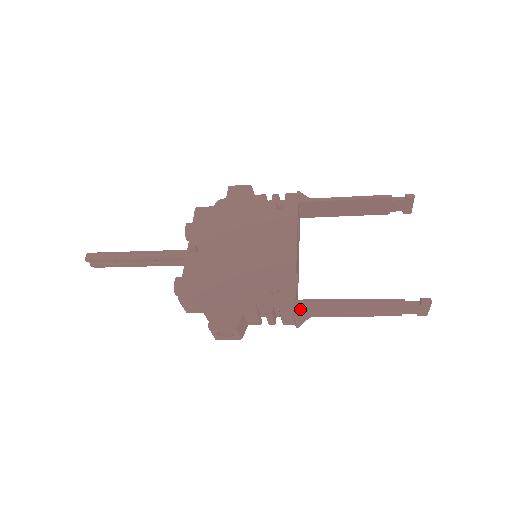
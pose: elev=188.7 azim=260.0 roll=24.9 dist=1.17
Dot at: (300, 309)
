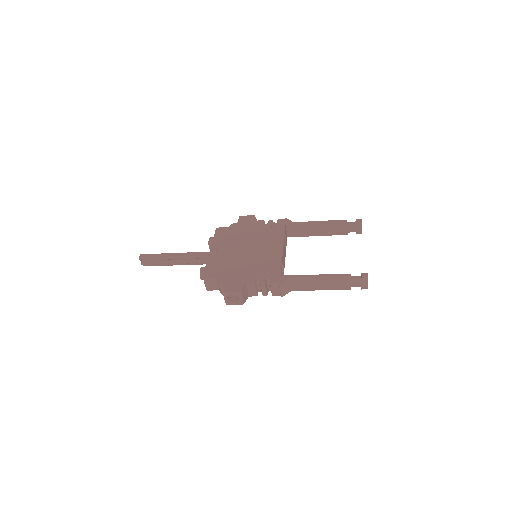
Dot at: (283, 280)
